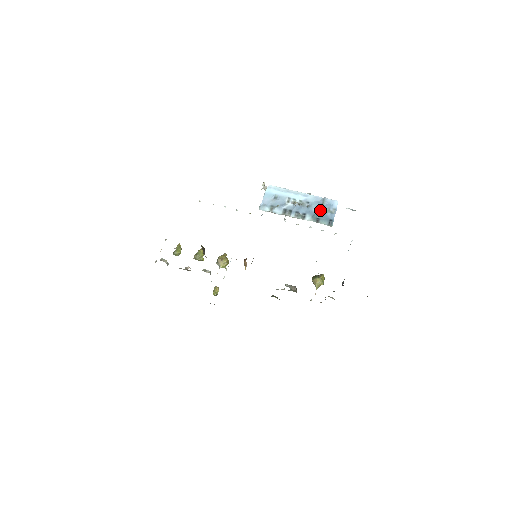
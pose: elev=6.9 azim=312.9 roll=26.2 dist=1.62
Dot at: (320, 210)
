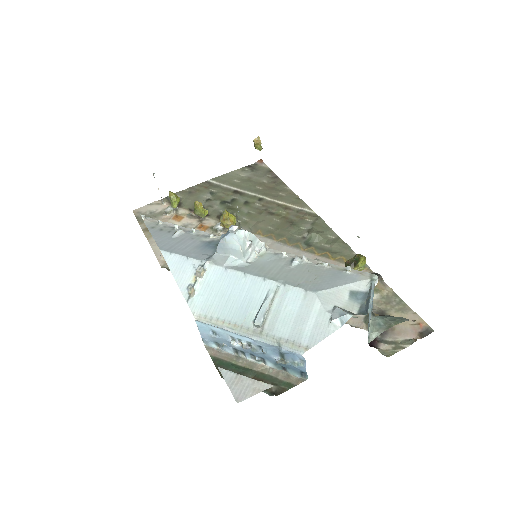
Dot at: (280, 363)
